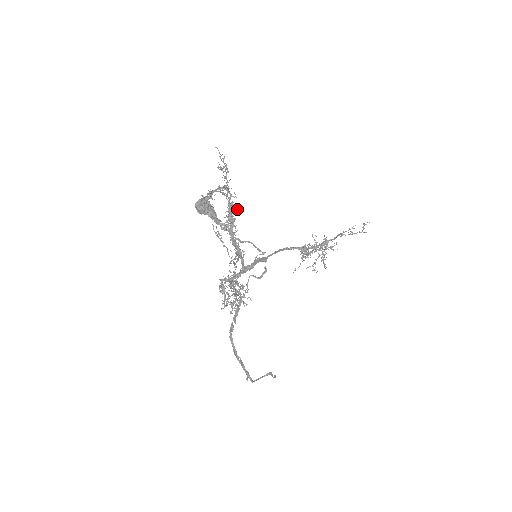
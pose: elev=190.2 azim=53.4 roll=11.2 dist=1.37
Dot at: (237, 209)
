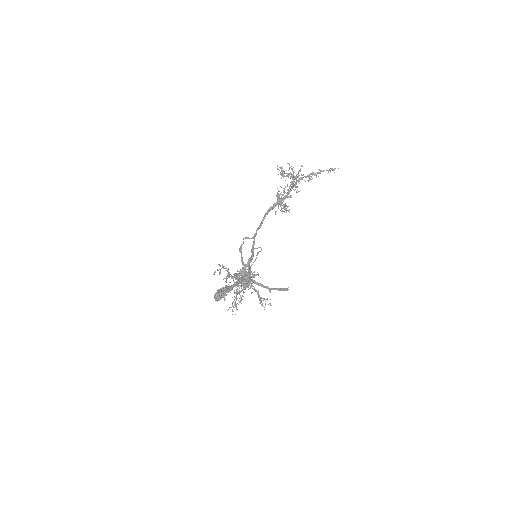
Dot at: occluded
